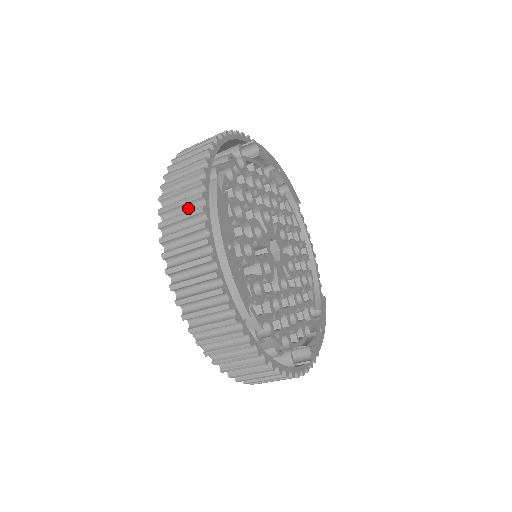
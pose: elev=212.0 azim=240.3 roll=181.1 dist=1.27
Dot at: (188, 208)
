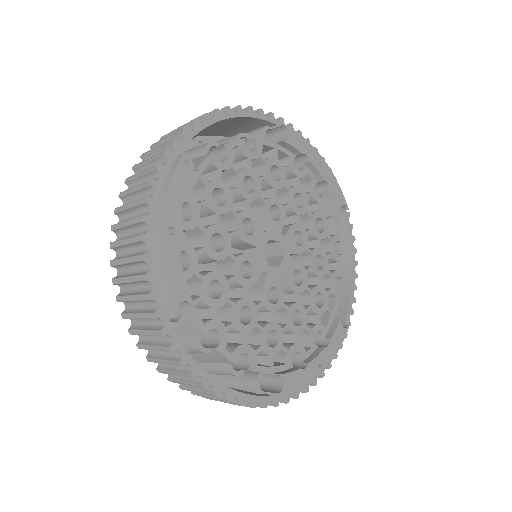
Dot at: (147, 180)
